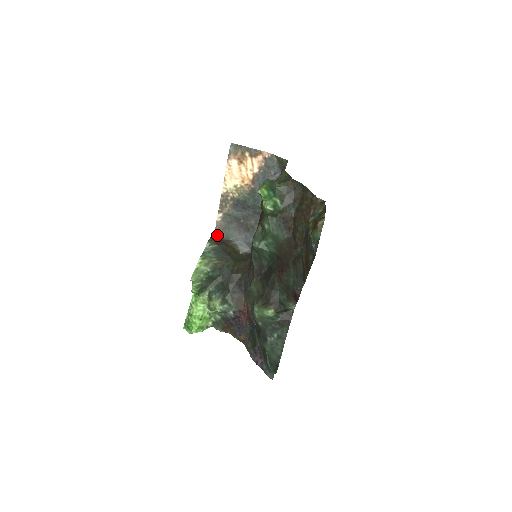
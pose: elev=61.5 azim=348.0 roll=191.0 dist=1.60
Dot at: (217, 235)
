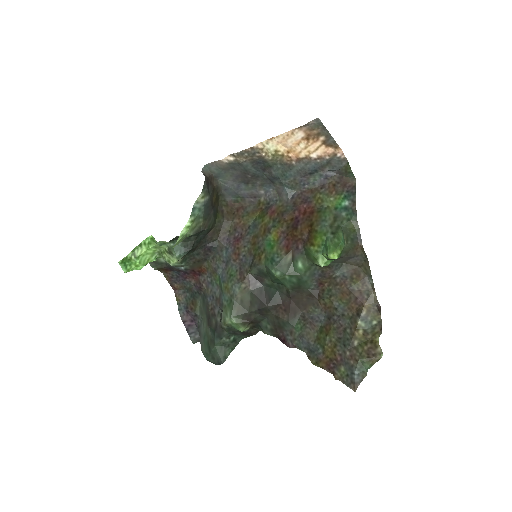
Dot at: (207, 168)
